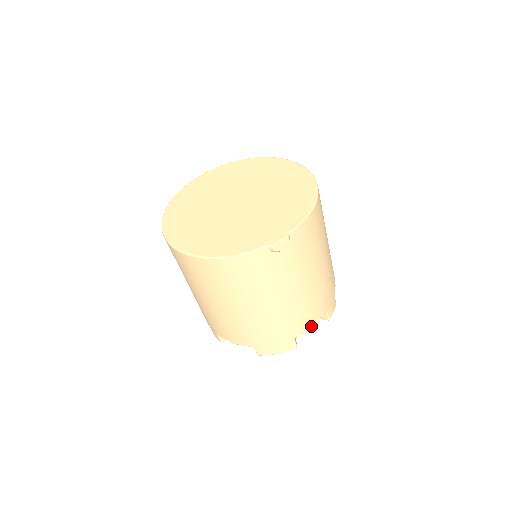
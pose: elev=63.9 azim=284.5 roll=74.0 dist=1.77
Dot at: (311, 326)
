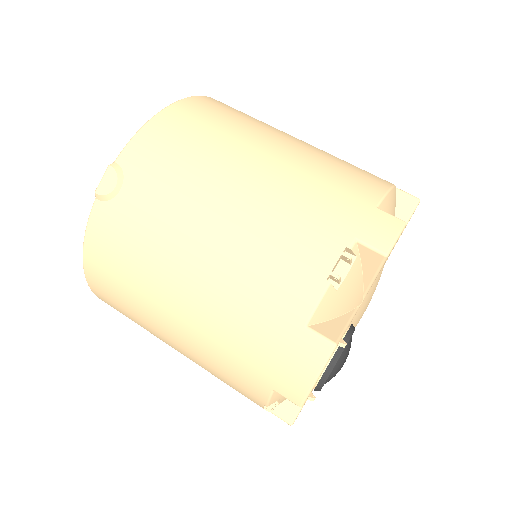
Dot at: (322, 283)
